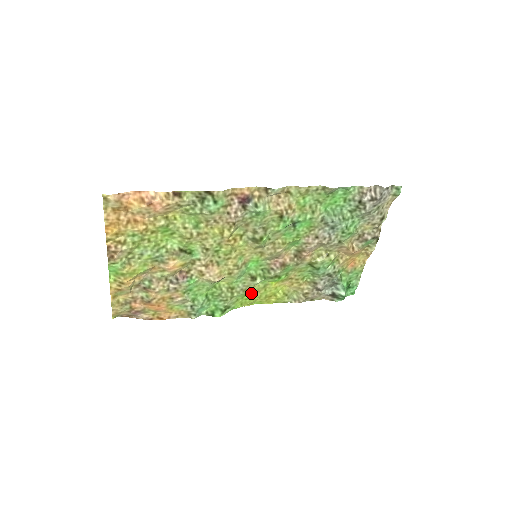
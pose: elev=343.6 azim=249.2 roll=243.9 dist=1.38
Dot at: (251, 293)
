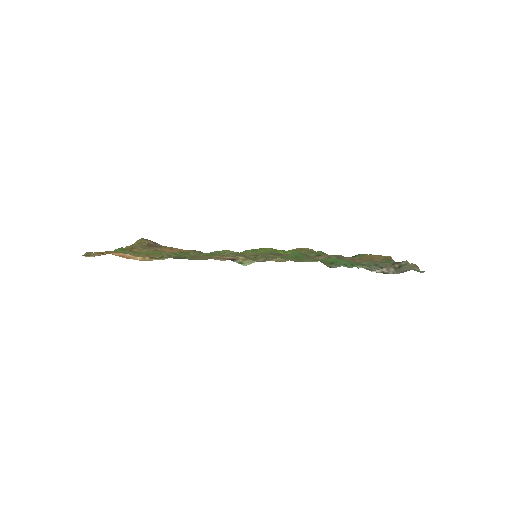
Dot at: occluded
